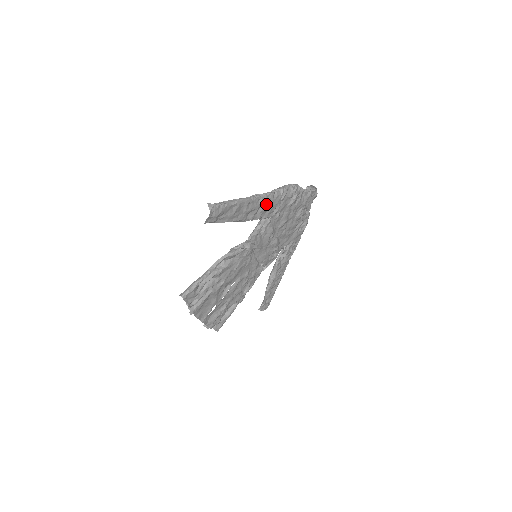
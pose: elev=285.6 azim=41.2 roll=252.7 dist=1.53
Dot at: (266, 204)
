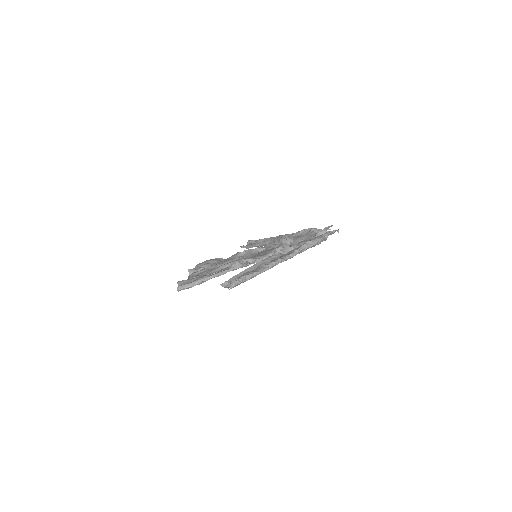
Dot at: occluded
